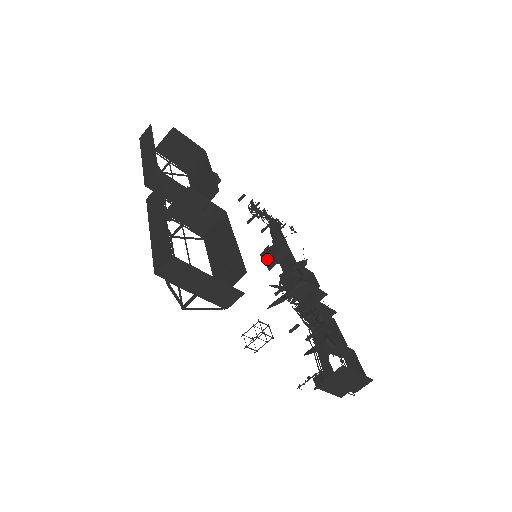
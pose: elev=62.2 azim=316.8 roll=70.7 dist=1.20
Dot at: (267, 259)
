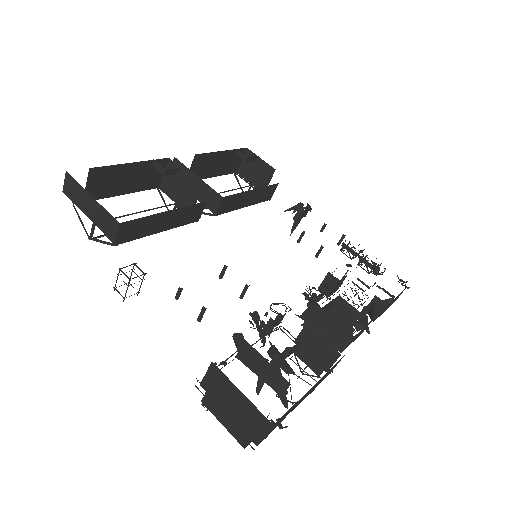
Dot at: occluded
